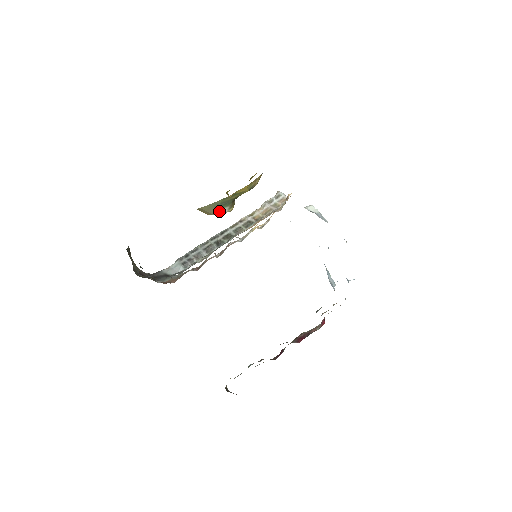
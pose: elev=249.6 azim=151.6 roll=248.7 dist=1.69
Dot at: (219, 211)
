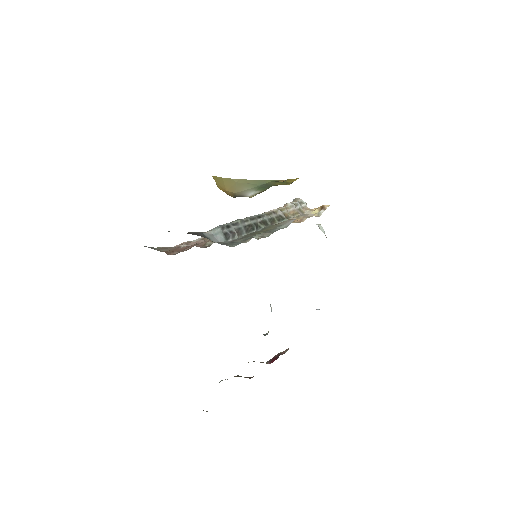
Dot at: (246, 192)
